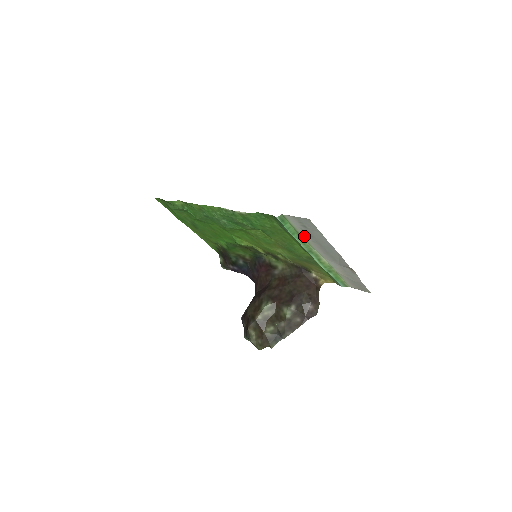
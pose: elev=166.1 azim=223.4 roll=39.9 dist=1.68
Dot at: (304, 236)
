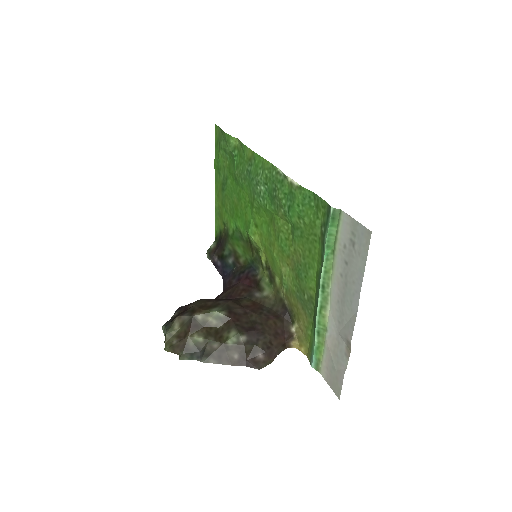
Dot at: (337, 260)
